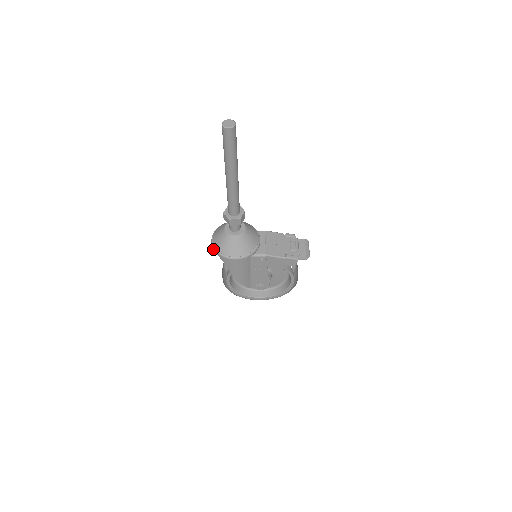
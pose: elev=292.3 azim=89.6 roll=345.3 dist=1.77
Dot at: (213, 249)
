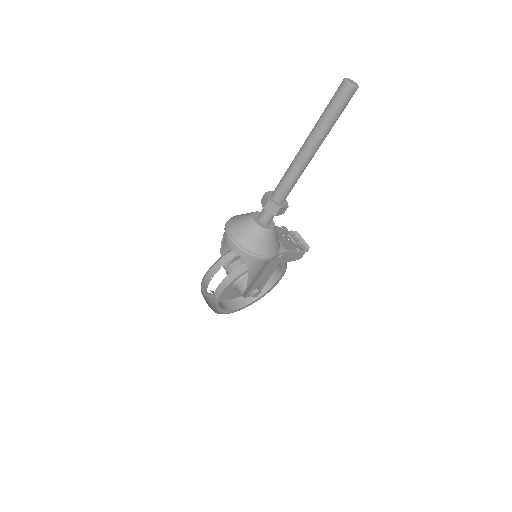
Dot at: (239, 250)
